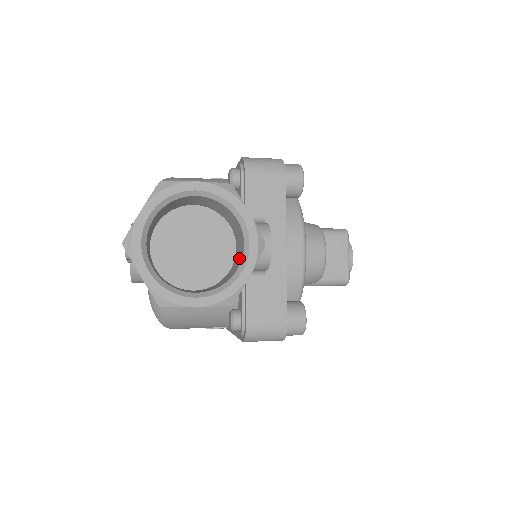
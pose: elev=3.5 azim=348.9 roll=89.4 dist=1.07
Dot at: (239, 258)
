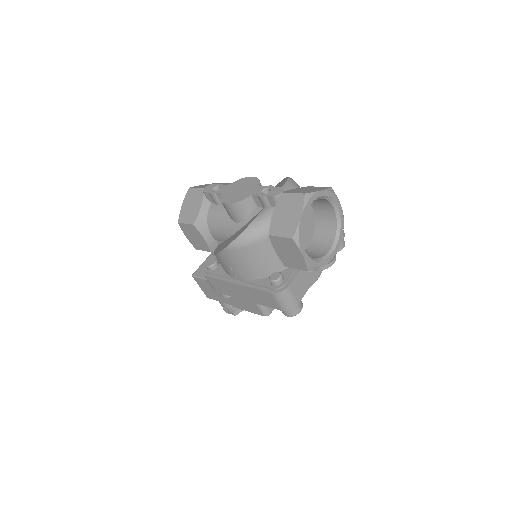
Dot at: (317, 253)
